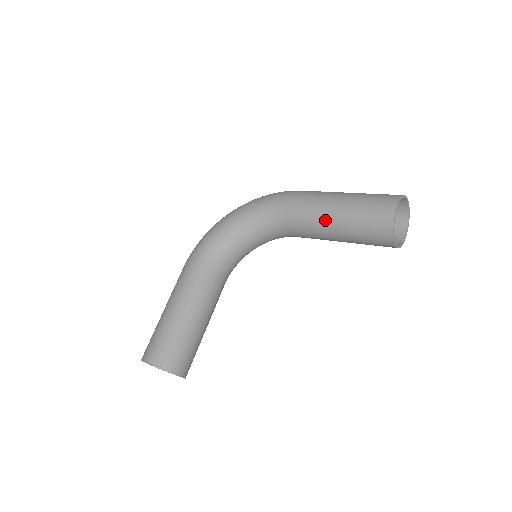
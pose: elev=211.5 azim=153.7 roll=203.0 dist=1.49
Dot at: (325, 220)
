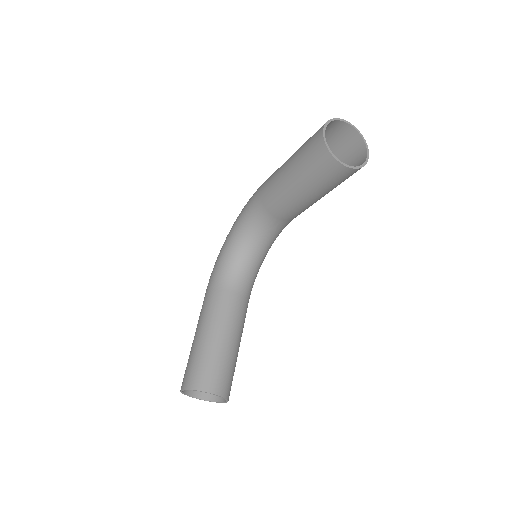
Dot at: (284, 185)
